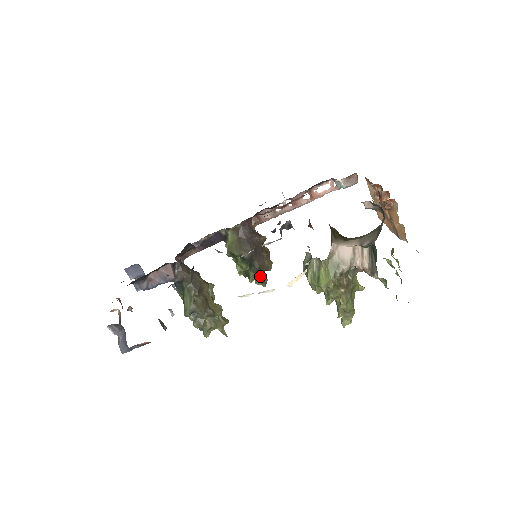
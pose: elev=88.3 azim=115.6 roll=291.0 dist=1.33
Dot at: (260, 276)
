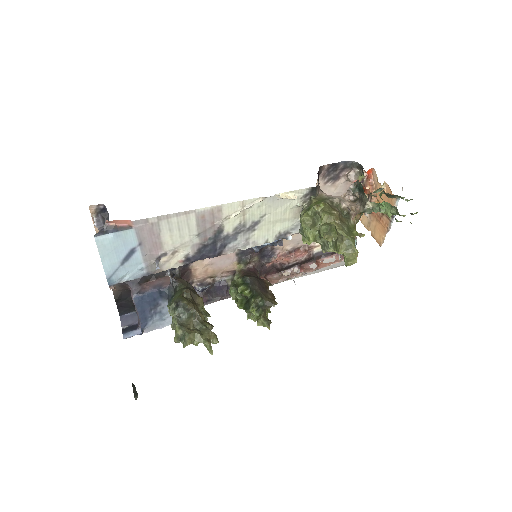
Dot at: (262, 310)
